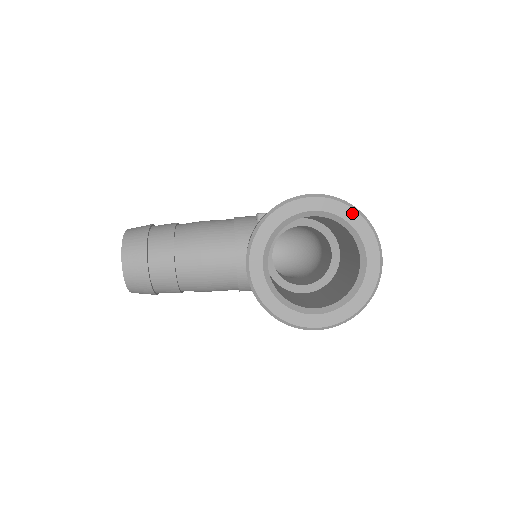
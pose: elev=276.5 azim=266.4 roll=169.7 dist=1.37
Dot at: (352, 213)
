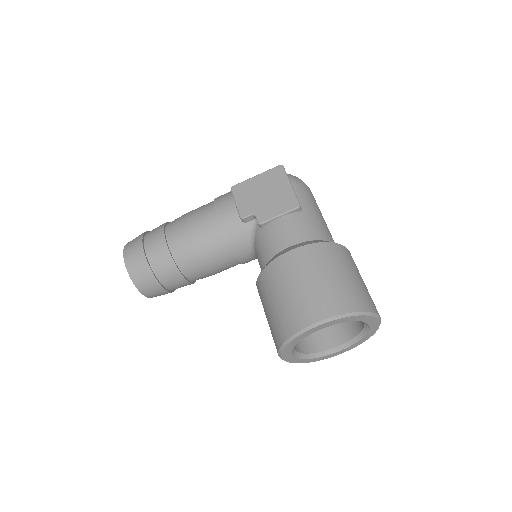
Dot at: (355, 317)
